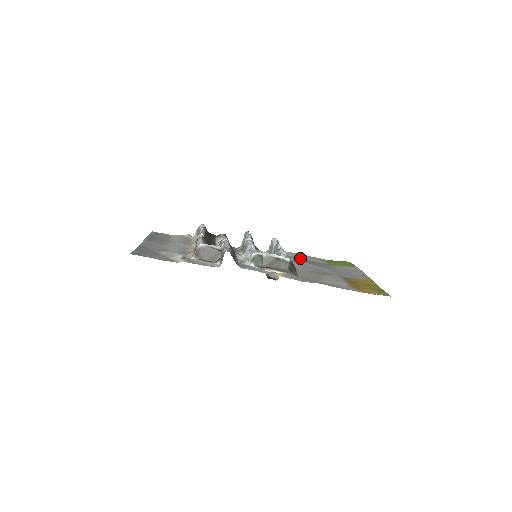
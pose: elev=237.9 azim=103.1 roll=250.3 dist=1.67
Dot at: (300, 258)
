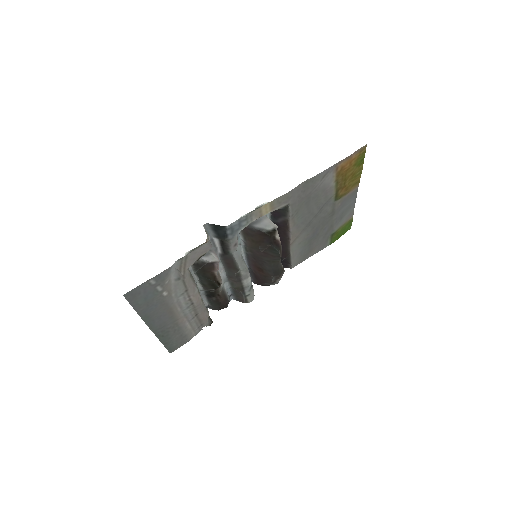
Dot at: (306, 253)
